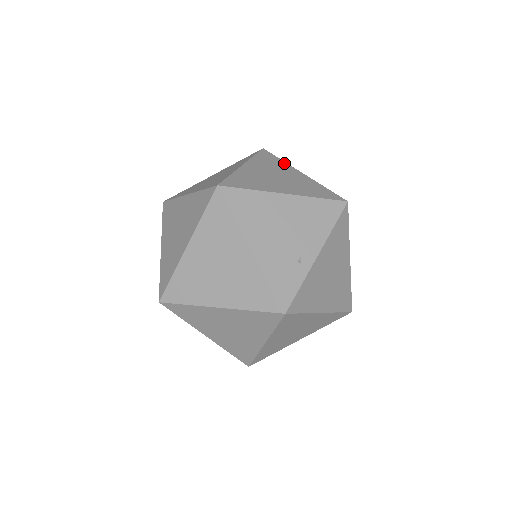
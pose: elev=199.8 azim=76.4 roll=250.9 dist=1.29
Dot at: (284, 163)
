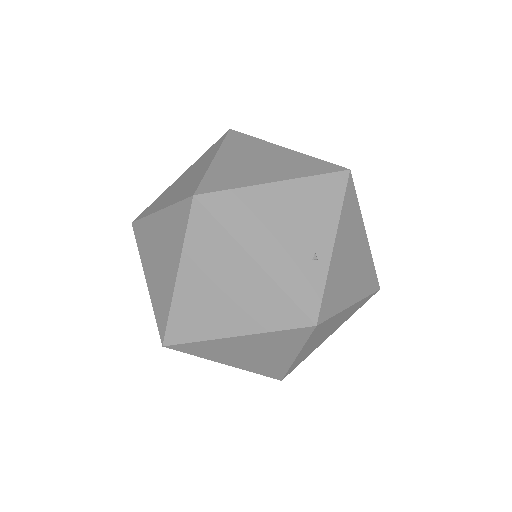
Dot at: (260, 141)
